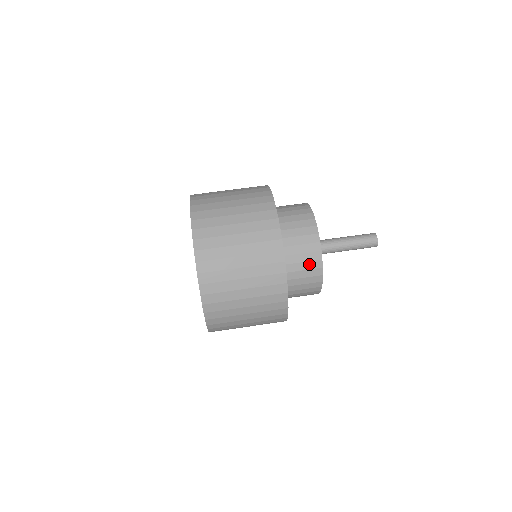
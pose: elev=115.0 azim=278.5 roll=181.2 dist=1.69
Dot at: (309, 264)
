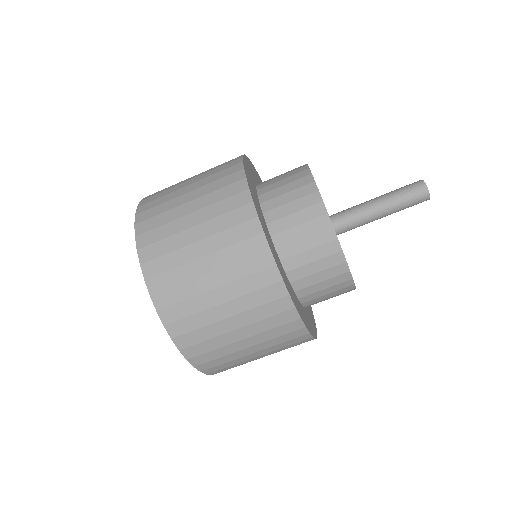
Dot at: (338, 295)
